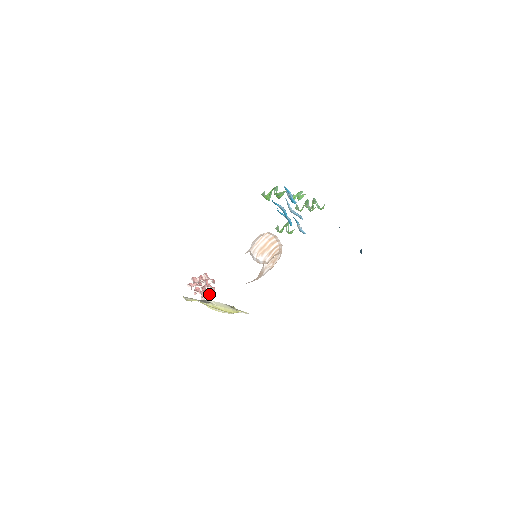
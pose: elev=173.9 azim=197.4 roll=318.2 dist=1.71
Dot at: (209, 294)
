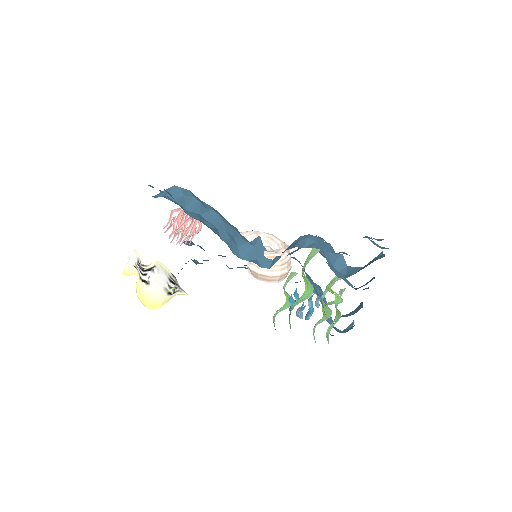
Dot at: occluded
